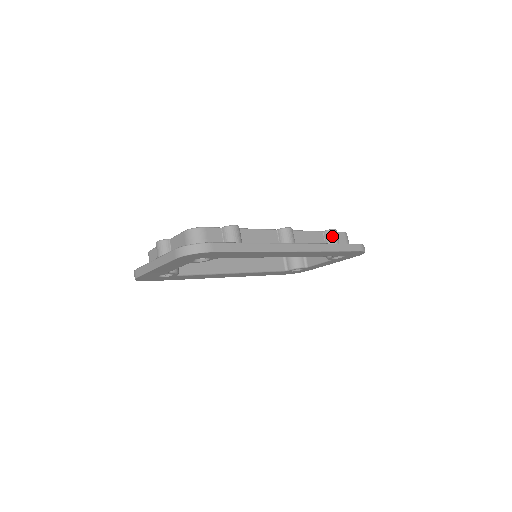
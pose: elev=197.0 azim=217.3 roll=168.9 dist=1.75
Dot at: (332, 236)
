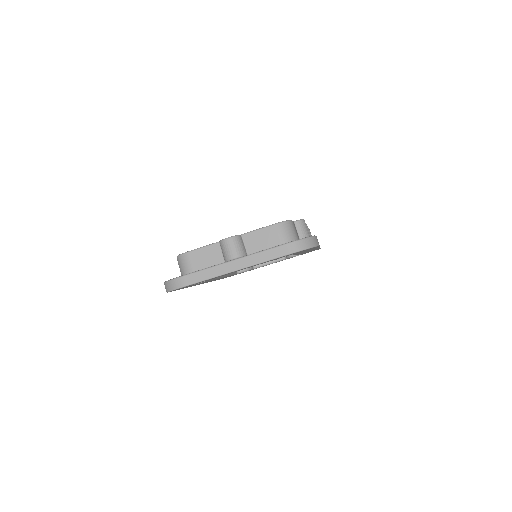
Dot at: (310, 234)
